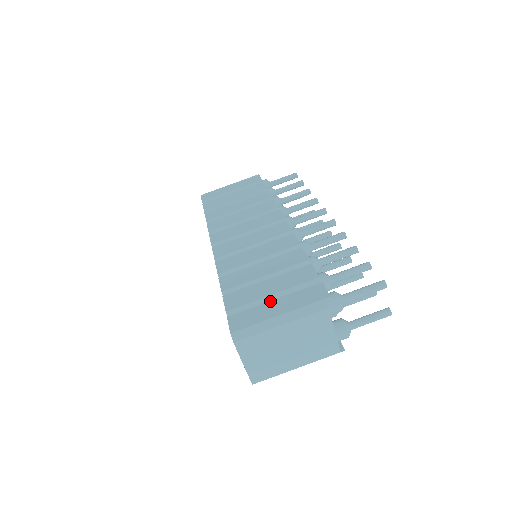
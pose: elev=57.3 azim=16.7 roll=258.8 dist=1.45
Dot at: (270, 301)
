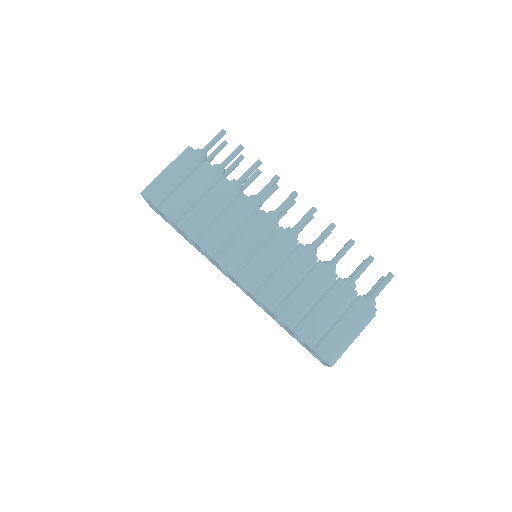
Dot at: (336, 326)
